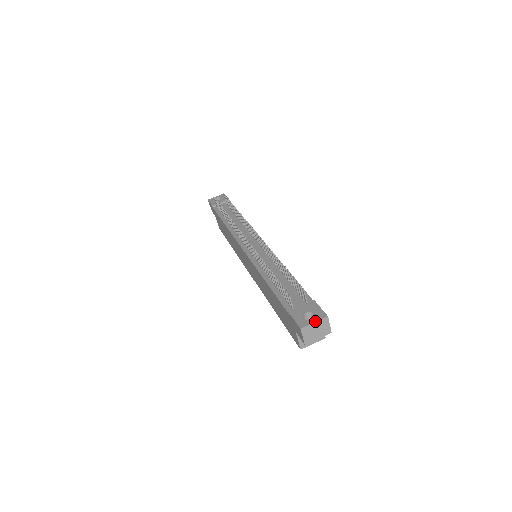
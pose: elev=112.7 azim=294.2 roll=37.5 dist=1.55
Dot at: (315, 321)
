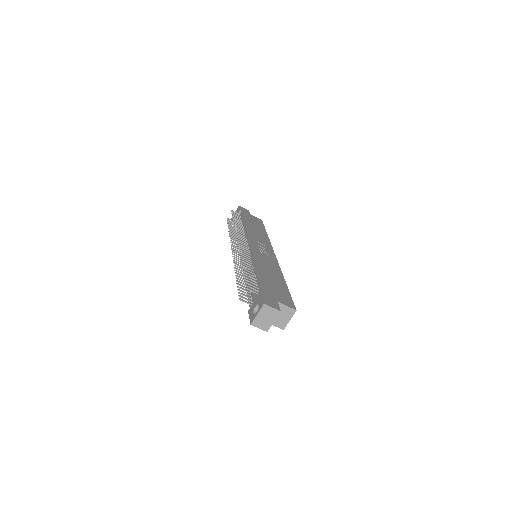
Dot at: (257, 313)
